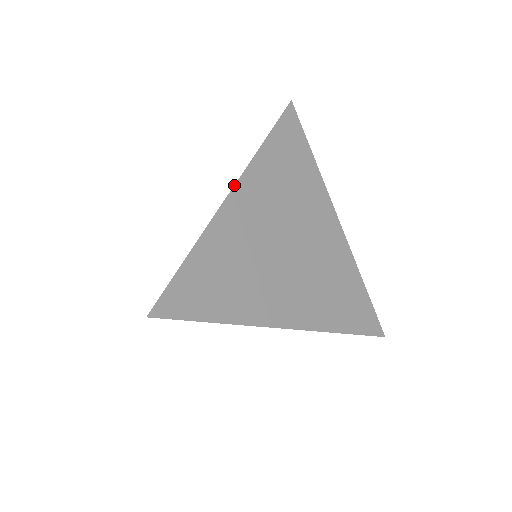
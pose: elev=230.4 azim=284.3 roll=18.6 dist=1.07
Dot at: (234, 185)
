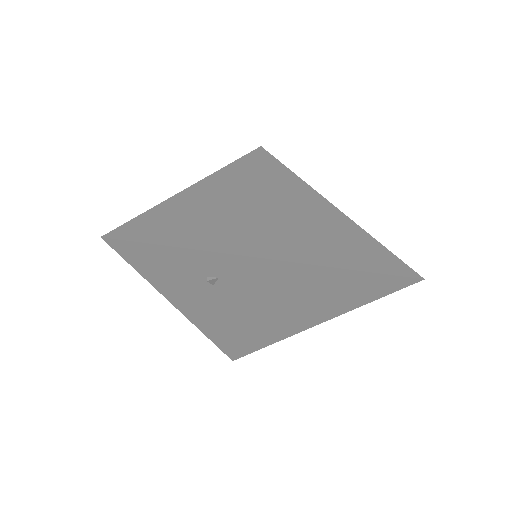
Dot at: (203, 179)
